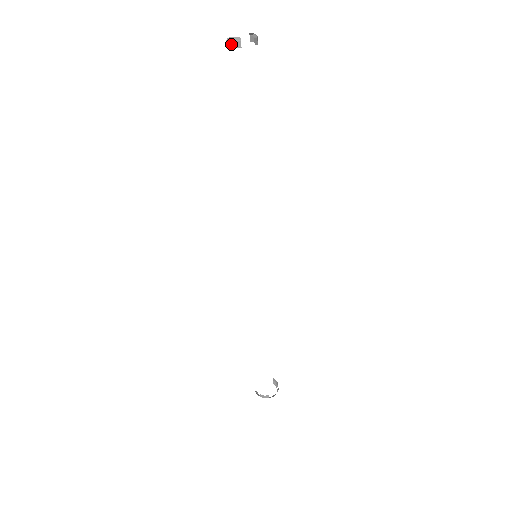
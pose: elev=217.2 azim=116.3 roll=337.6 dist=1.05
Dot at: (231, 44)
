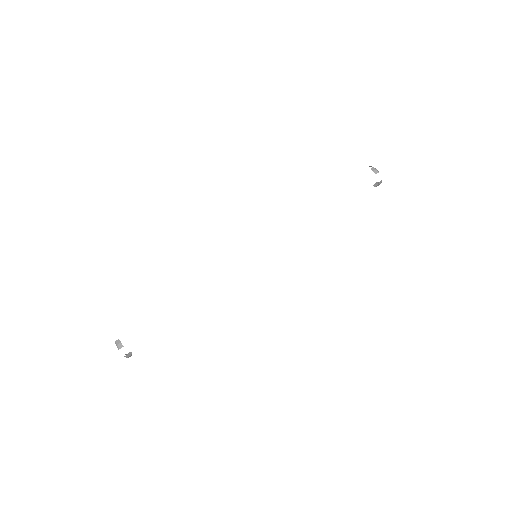
Dot at: (374, 169)
